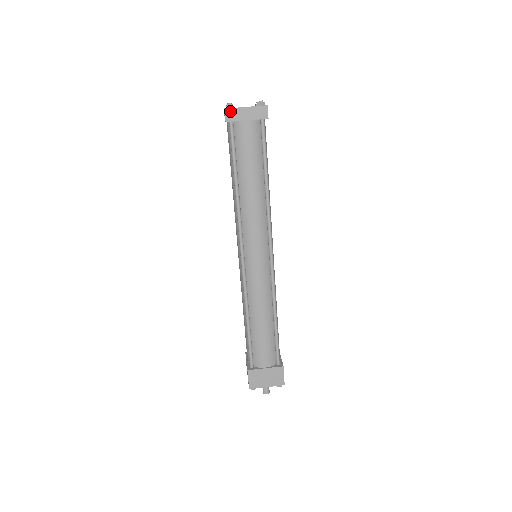
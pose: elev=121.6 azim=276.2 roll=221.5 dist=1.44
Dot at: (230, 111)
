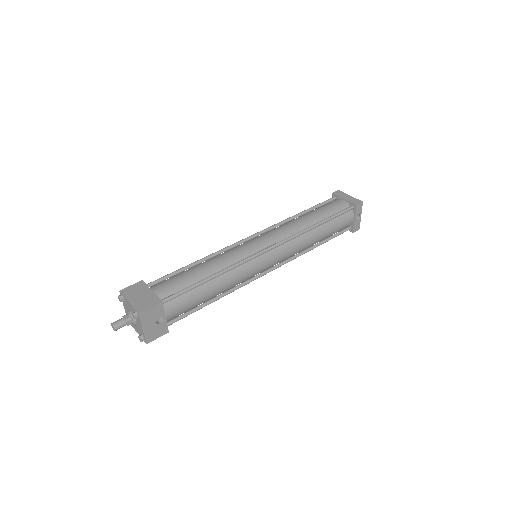
Dot at: (340, 192)
